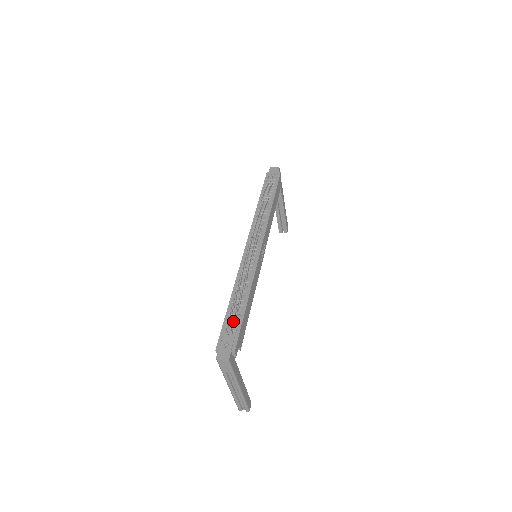
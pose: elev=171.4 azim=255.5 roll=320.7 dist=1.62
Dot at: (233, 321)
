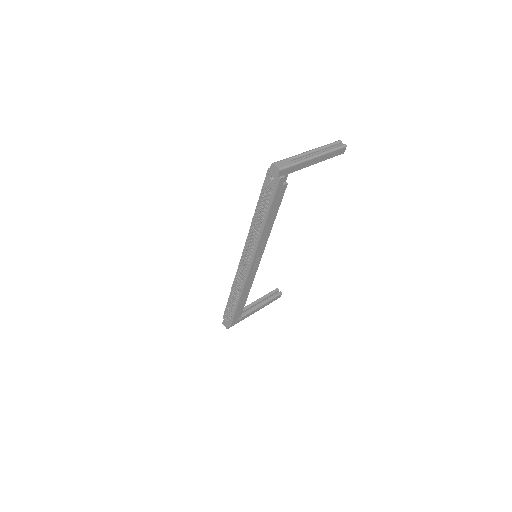
Dot at: (231, 309)
